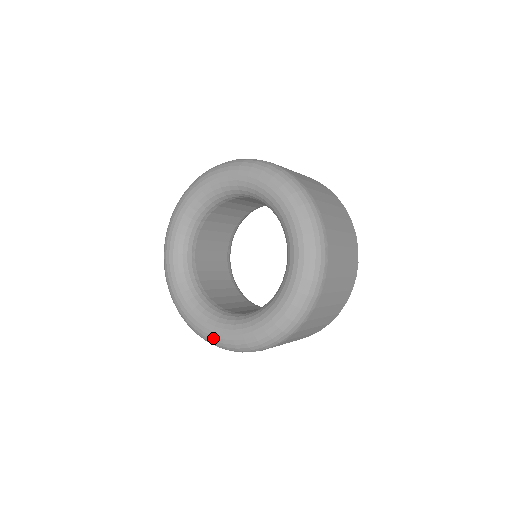
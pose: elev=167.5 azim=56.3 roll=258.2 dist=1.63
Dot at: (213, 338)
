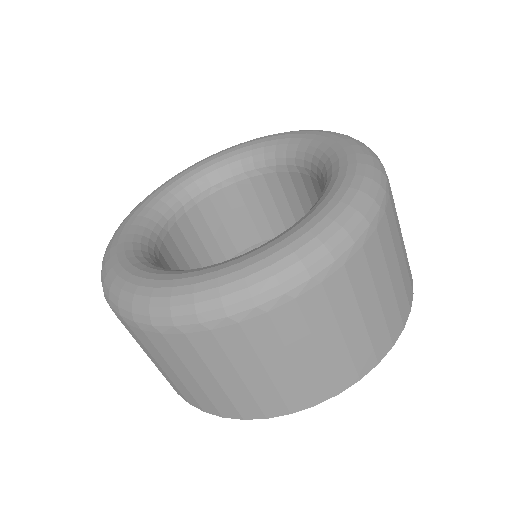
Dot at: (137, 289)
